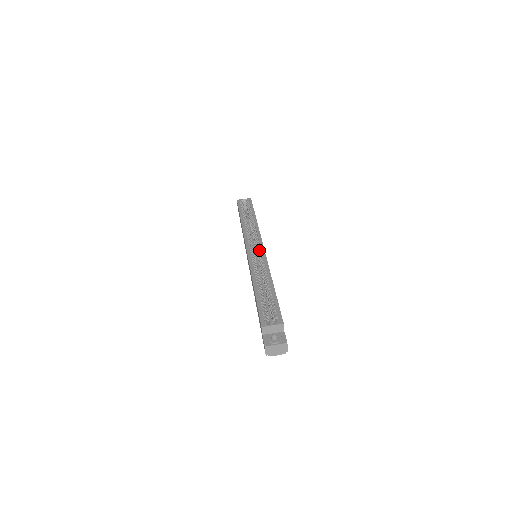
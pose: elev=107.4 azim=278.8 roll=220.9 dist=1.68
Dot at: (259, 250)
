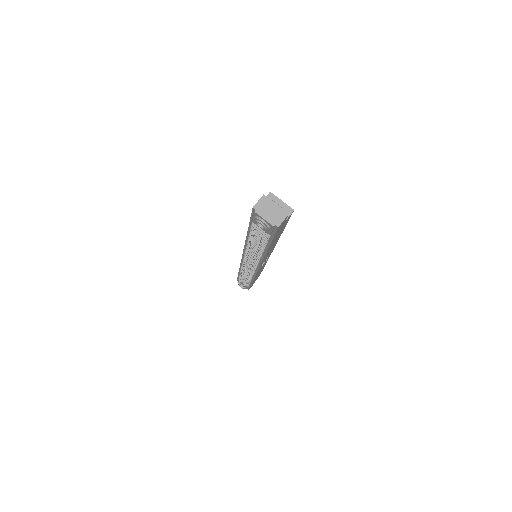
Dot at: occluded
